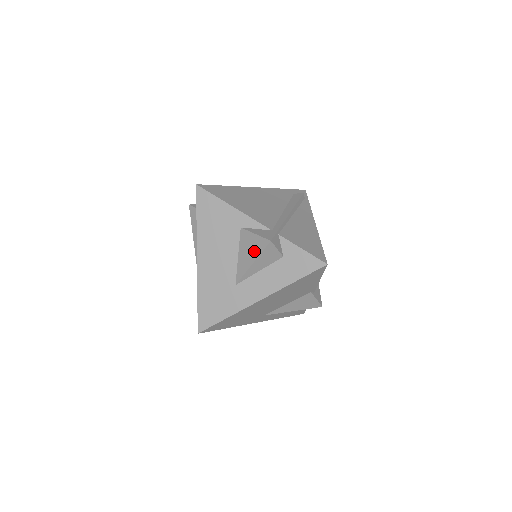
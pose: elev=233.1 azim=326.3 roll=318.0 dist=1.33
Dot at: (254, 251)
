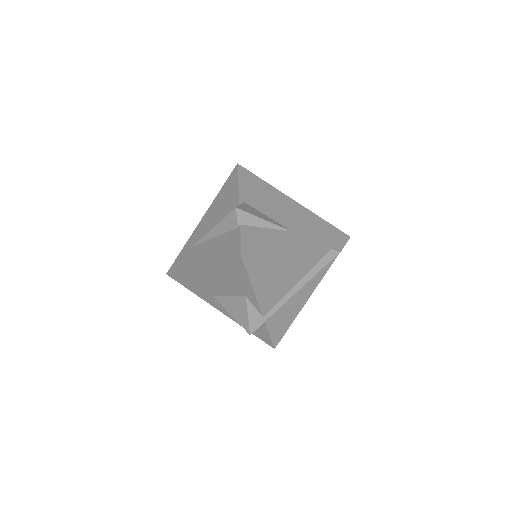
Dot at: (238, 316)
